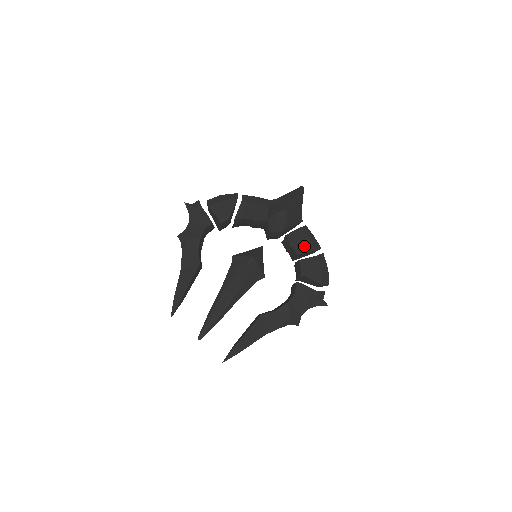
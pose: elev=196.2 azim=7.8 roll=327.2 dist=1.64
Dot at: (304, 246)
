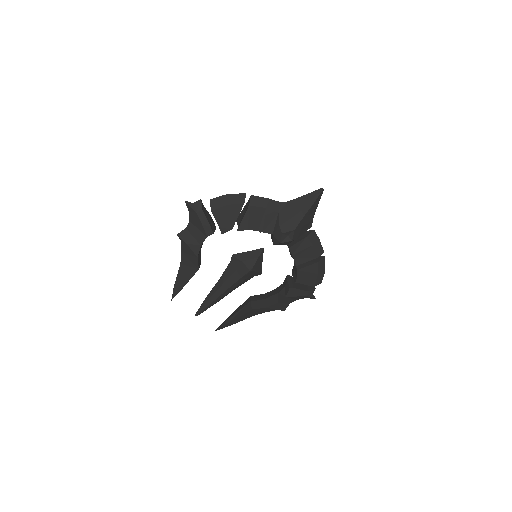
Dot at: (306, 255)
